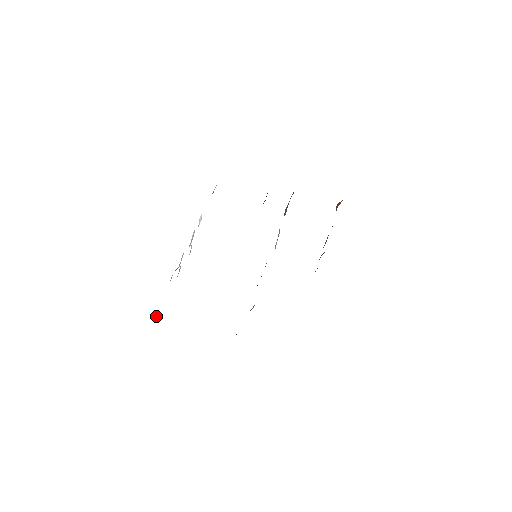
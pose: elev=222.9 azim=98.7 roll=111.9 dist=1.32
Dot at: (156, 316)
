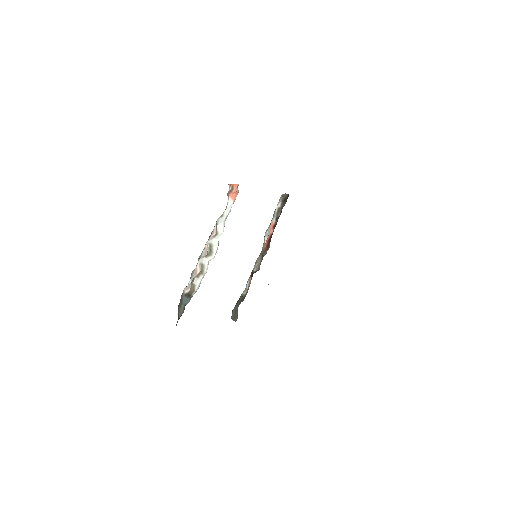
Dot at: (179, 311)
